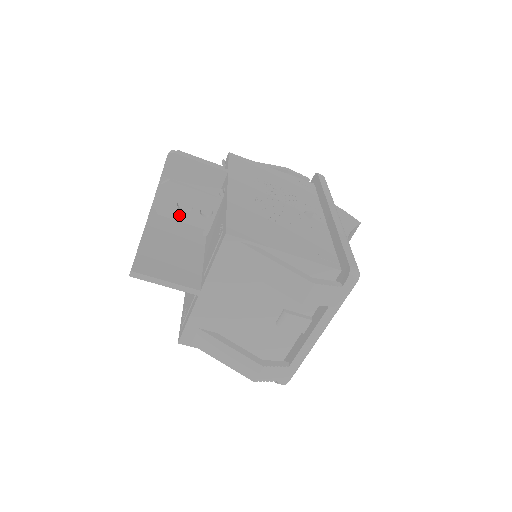
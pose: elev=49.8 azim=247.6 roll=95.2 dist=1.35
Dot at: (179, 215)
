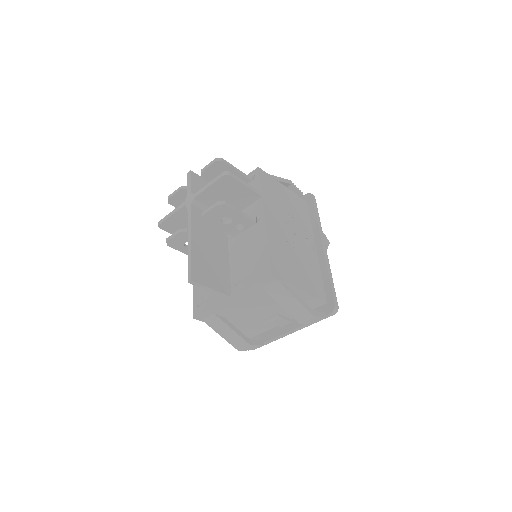
Dot at: (218, 224)
